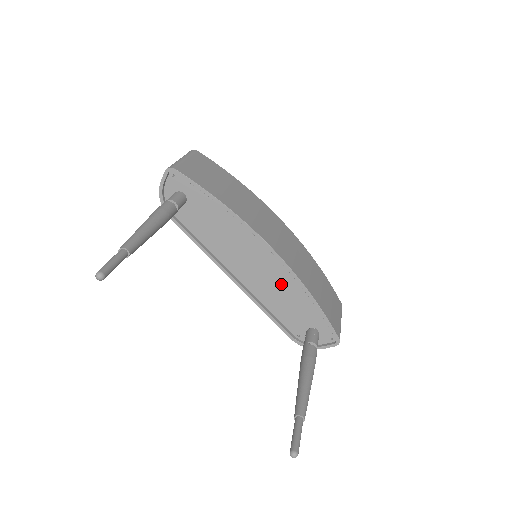
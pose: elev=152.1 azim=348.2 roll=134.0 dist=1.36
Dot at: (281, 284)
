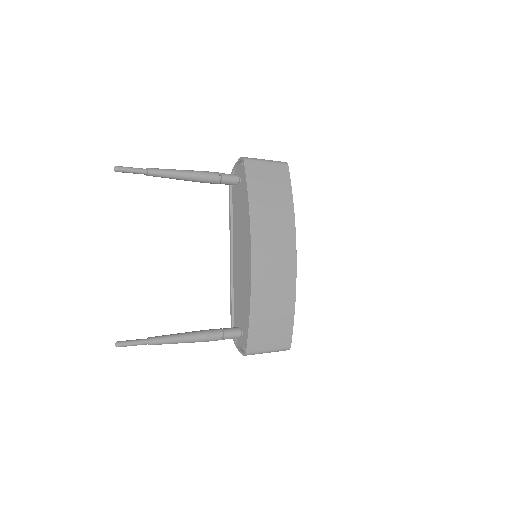
Dot at: (245, 283)
